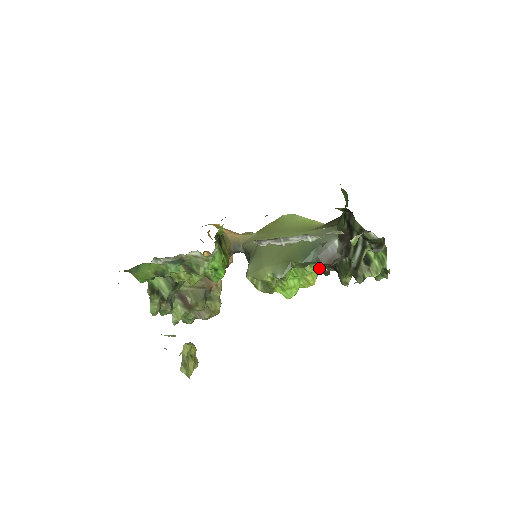
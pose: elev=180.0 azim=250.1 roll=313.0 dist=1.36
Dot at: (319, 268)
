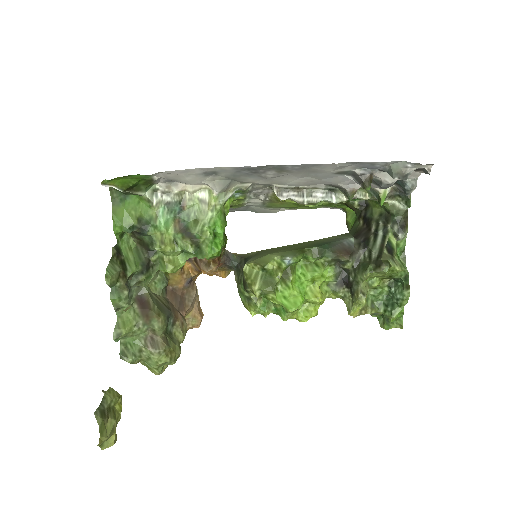
Dot at: (326, 288)
